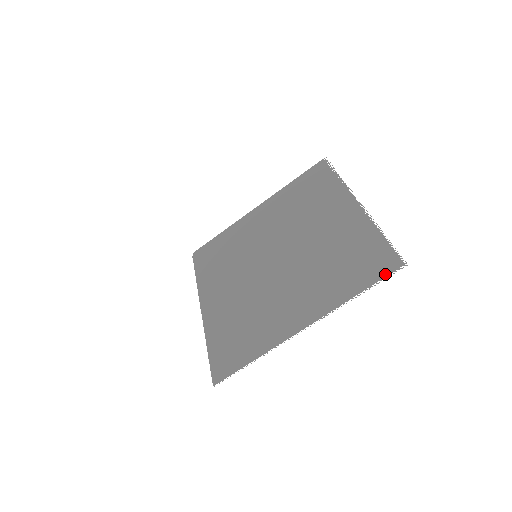
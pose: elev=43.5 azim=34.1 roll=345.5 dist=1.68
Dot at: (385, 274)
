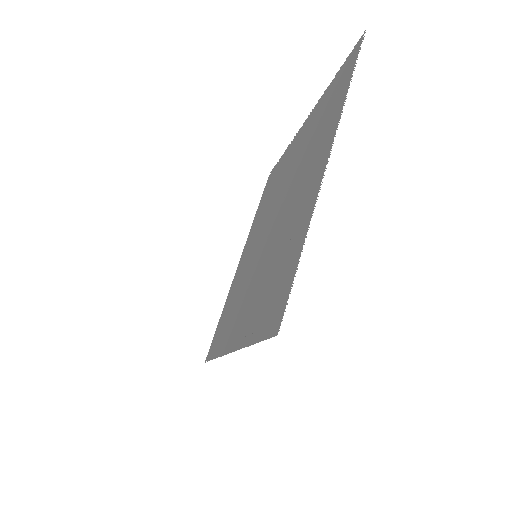
Dot at: (357, 54)
